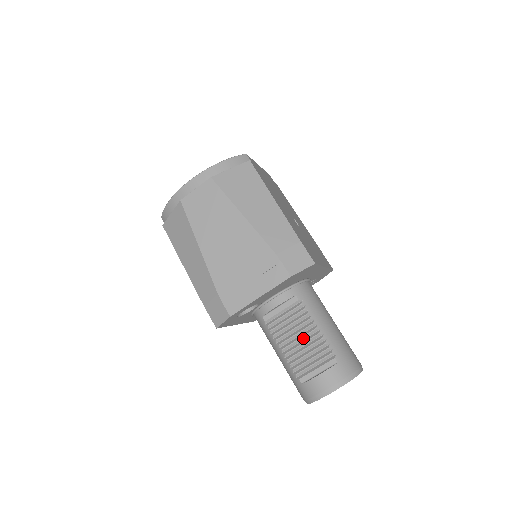
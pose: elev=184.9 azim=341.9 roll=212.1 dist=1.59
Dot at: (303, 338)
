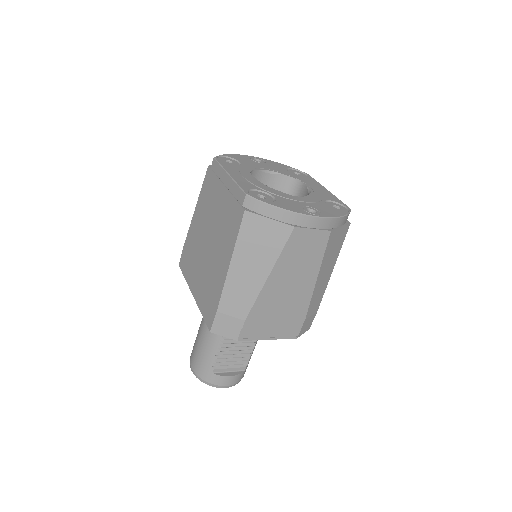
Dot at: (241, 347)
